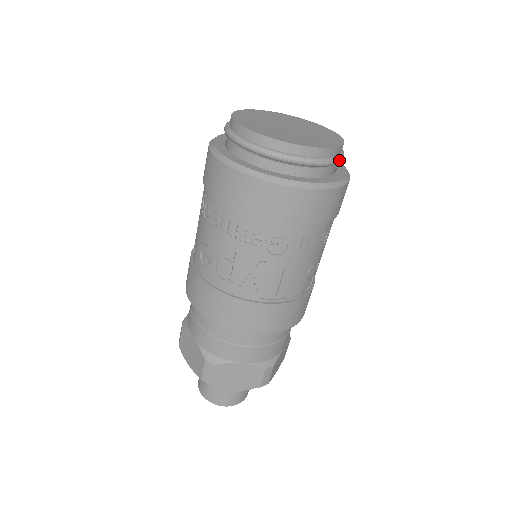
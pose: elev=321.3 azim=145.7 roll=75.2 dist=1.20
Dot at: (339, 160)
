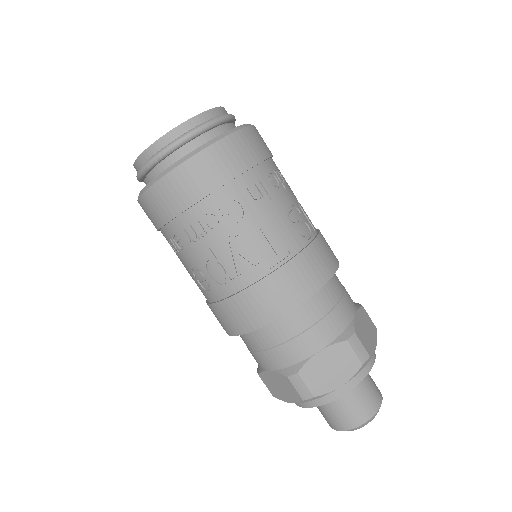
Dot at: (224, 116)
